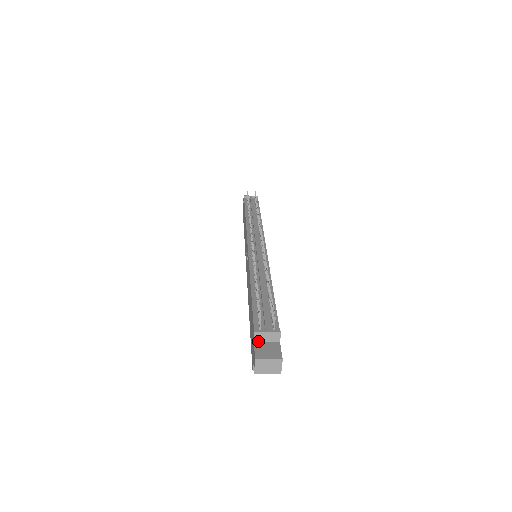
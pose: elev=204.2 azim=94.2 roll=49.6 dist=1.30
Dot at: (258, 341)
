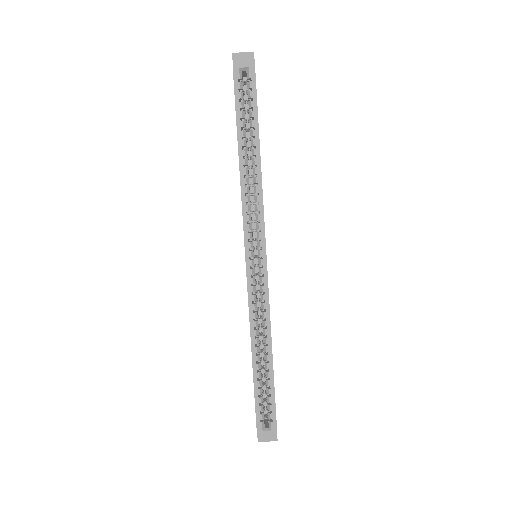
Dot at: occluded
